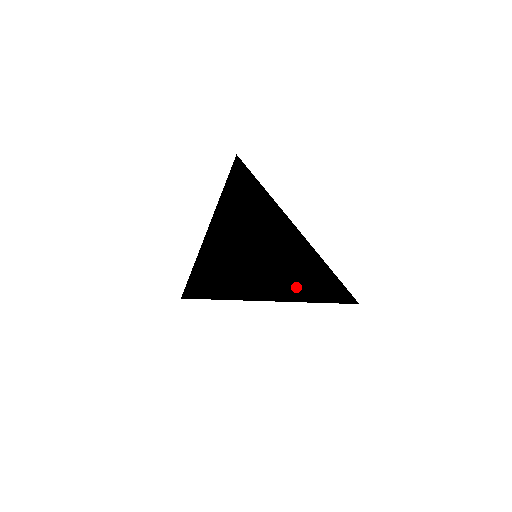
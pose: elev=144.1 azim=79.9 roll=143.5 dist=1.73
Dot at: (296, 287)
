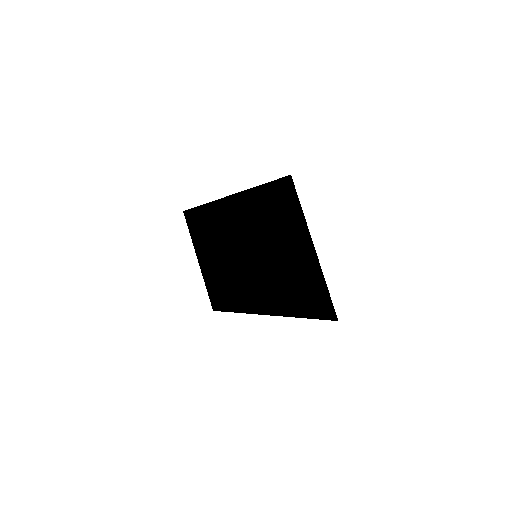
Dot at: occluded
